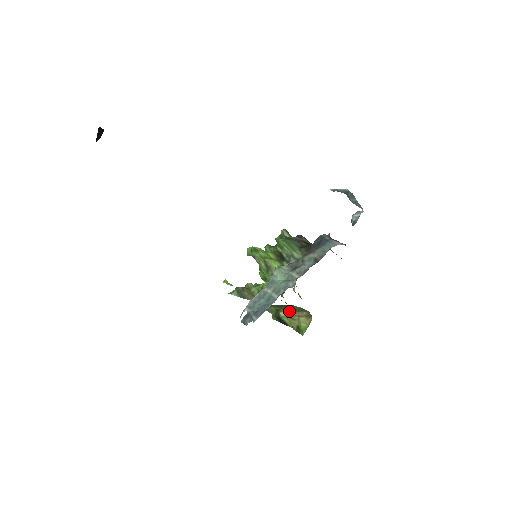
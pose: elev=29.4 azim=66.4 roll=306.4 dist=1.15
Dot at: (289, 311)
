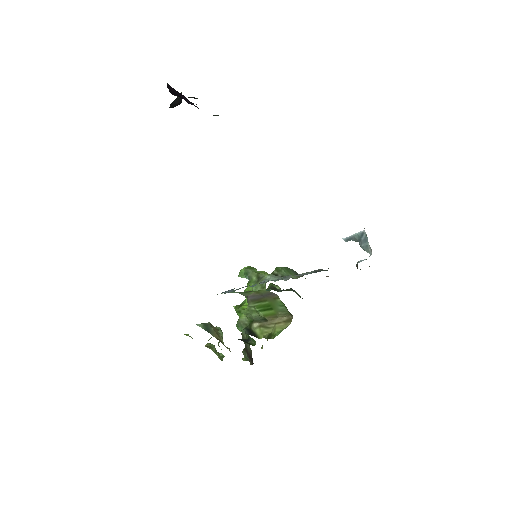
Dot at: (267, 317)
